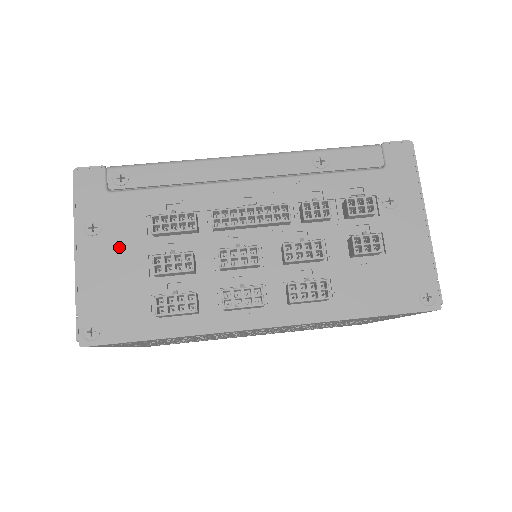
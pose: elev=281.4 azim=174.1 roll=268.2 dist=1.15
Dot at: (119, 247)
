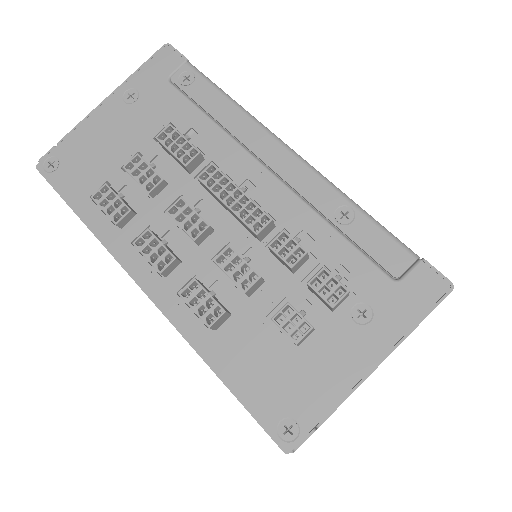
Dot at: (129, 126)
